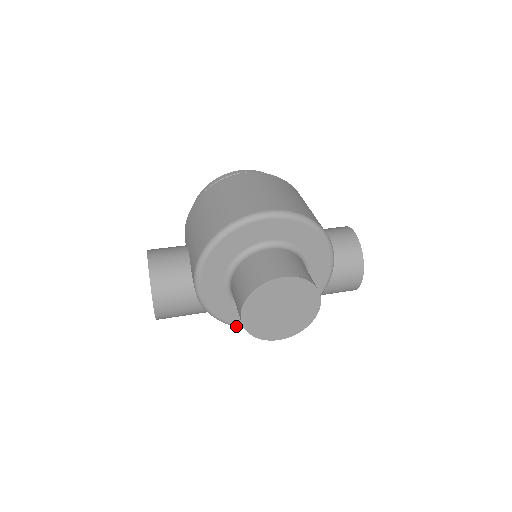
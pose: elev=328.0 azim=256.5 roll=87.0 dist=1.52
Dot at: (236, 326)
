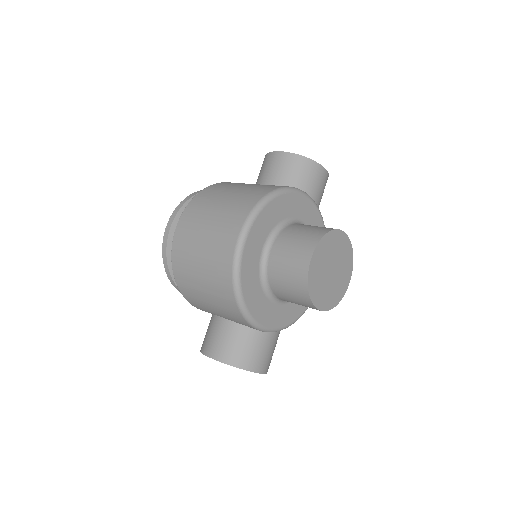
Dot at: occluded
